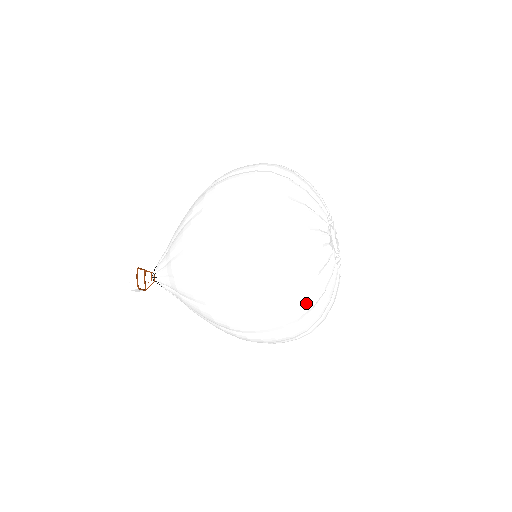
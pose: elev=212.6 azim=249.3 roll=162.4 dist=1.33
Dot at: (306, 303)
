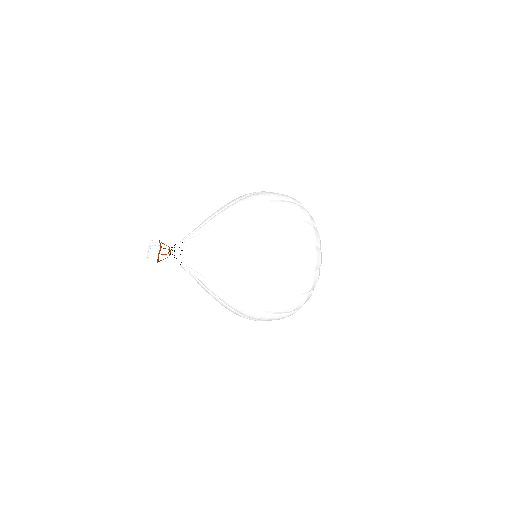
Dot at: occluded
